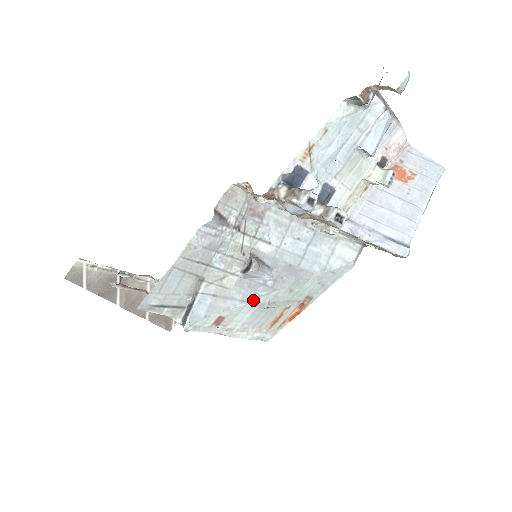
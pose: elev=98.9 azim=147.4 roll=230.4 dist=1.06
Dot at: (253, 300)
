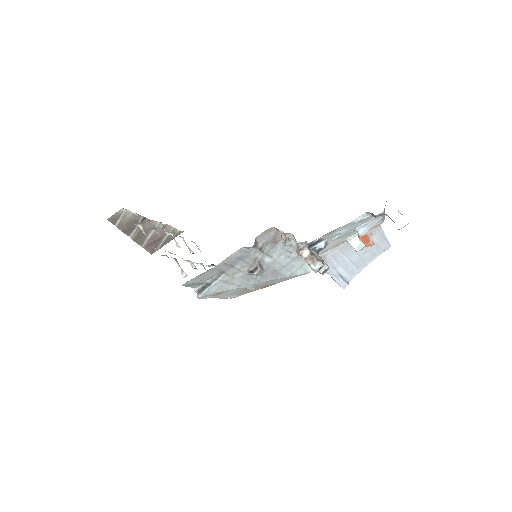
Dot at: (244, 286)
